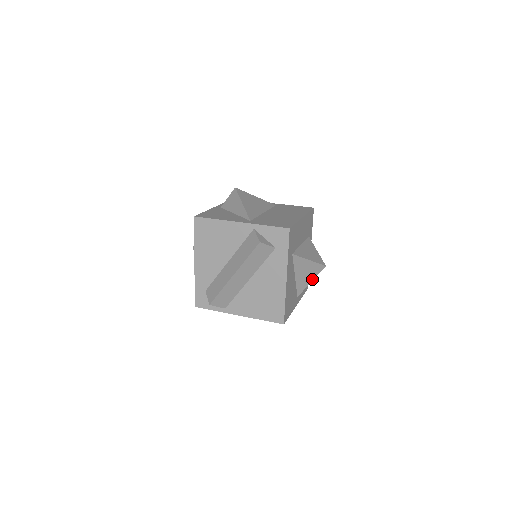
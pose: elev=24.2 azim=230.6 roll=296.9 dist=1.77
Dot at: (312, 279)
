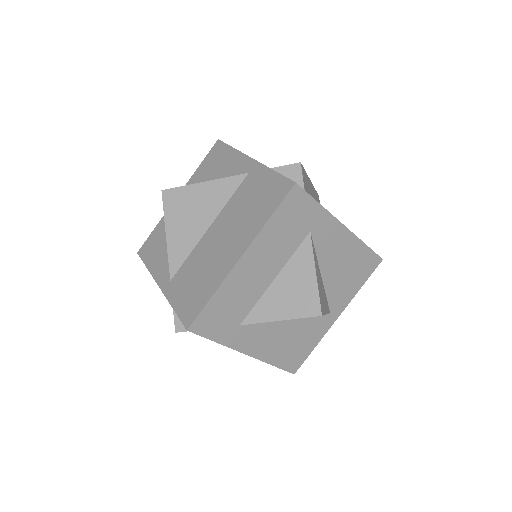
Dot at: occluded
